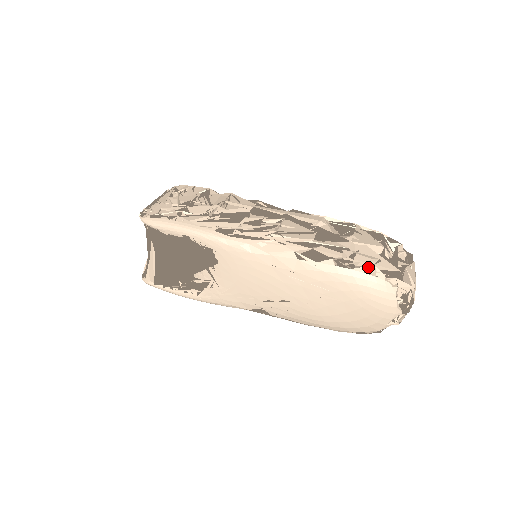
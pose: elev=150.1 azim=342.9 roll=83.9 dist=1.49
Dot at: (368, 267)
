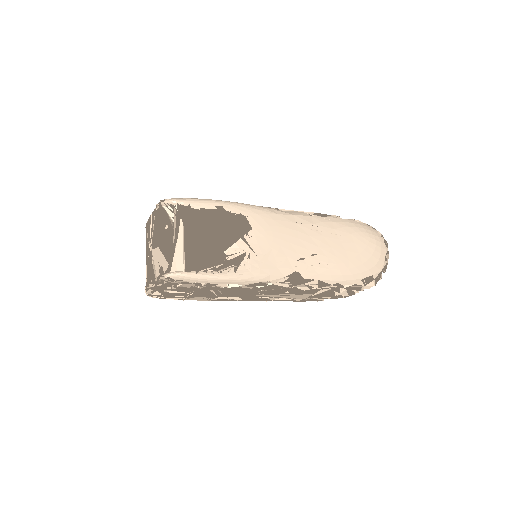
Dot at: occluded
